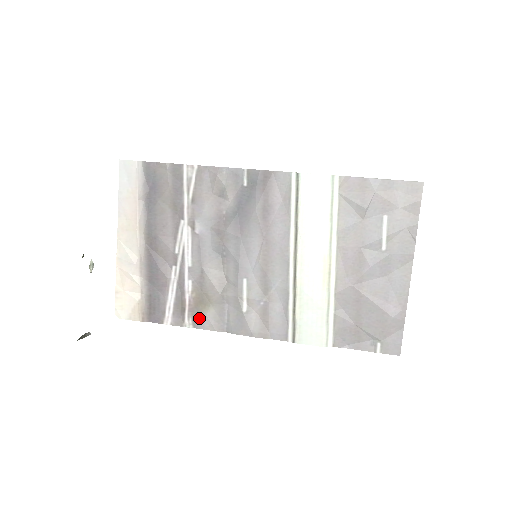
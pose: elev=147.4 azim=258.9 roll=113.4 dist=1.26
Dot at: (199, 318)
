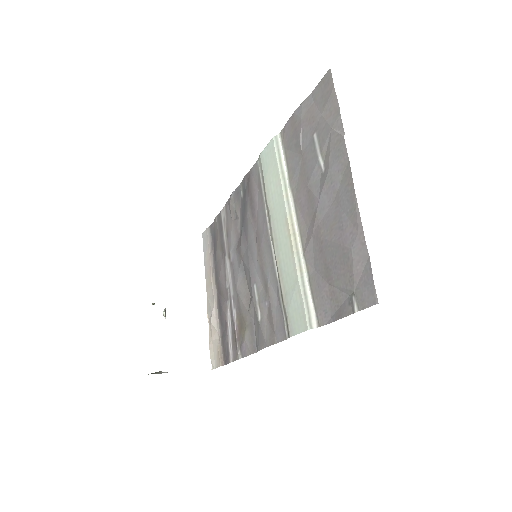
Dot at: (242, 345)
